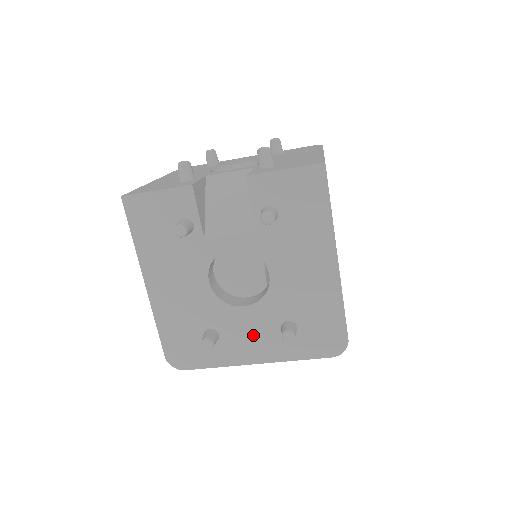
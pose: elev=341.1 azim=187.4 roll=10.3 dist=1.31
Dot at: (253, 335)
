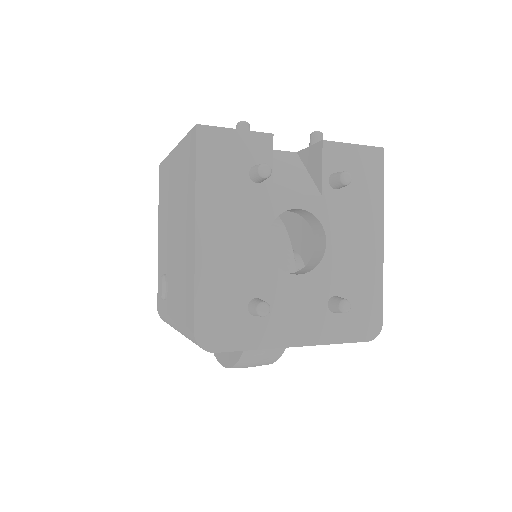
Dot at: (300, 310)
